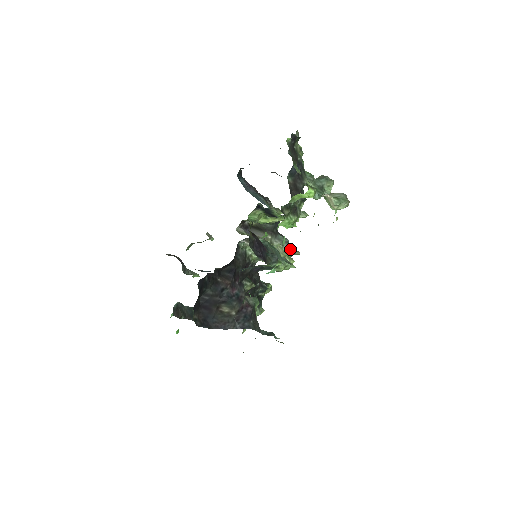
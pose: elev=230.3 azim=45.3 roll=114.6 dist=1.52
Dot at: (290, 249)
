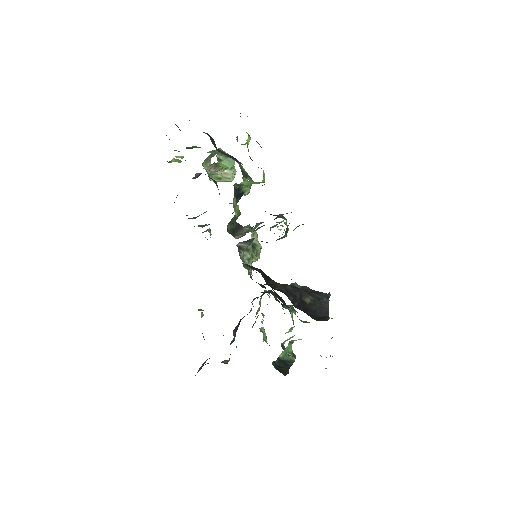
Dot at: occluded
